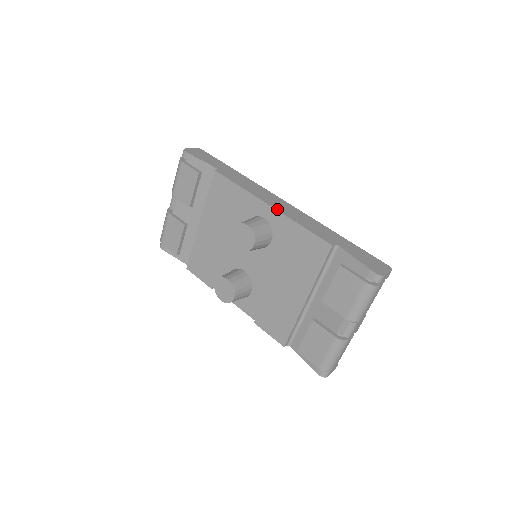
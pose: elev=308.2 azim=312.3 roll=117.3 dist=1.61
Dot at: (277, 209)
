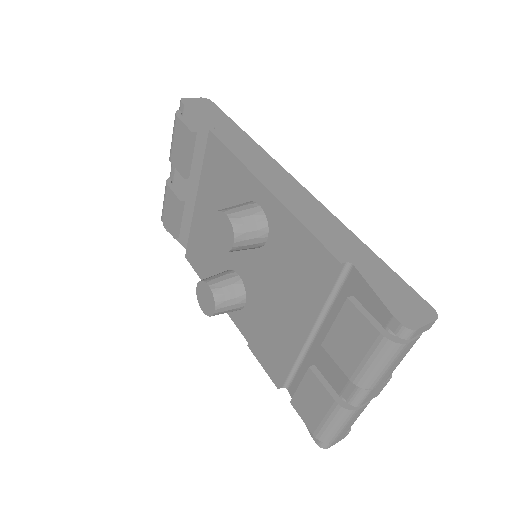
Dot at: (275, 194)
